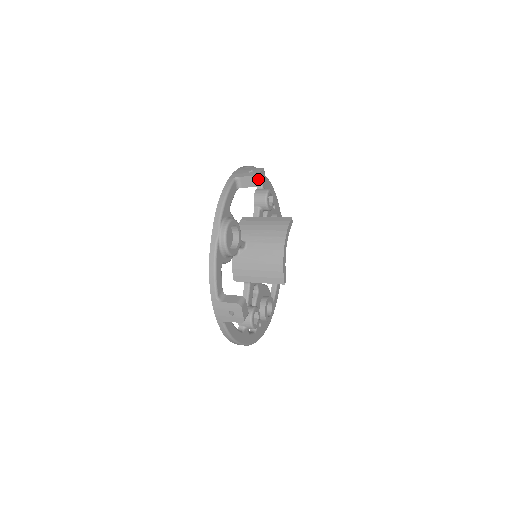
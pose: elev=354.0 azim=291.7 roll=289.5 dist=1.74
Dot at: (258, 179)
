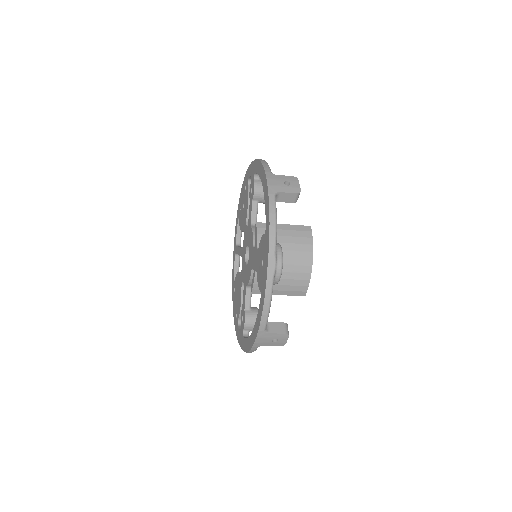
Dot at: occluded
